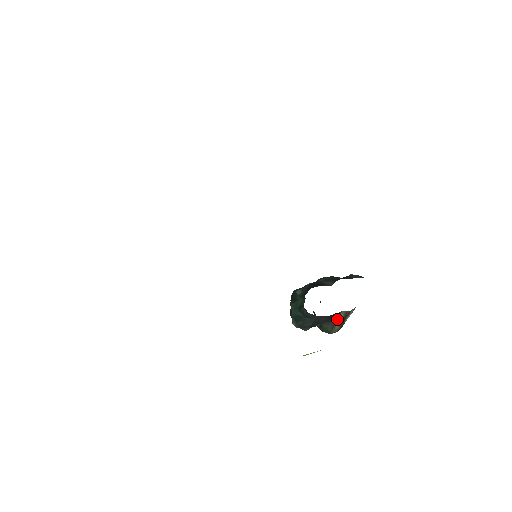
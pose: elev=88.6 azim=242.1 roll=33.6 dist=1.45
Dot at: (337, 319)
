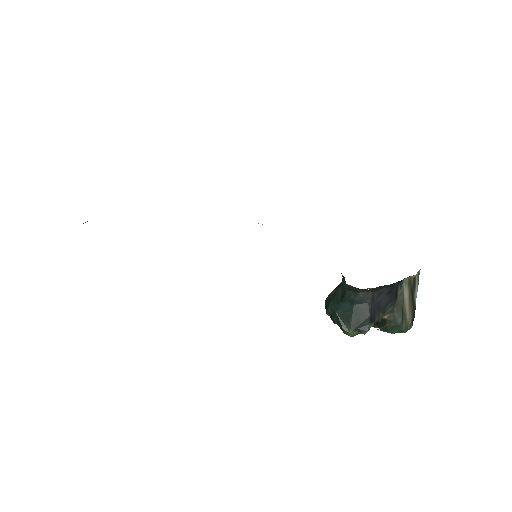
Dot at: (402, 297)
